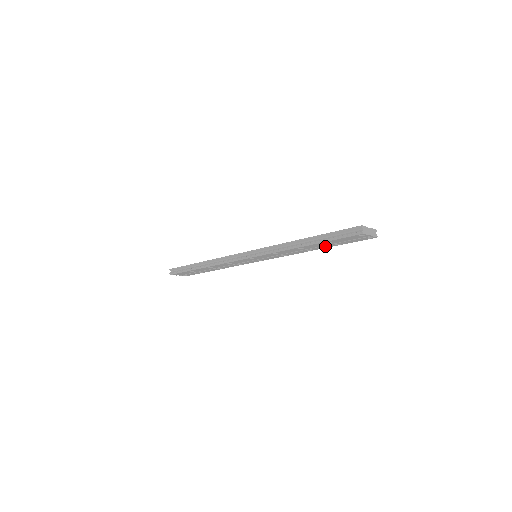
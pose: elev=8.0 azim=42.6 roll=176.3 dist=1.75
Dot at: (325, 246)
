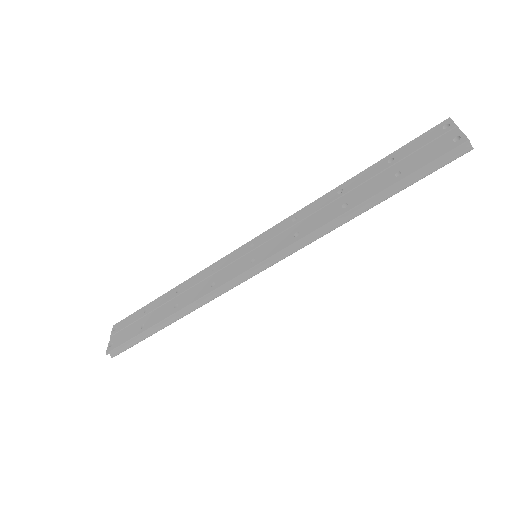
Dot at: occluded
